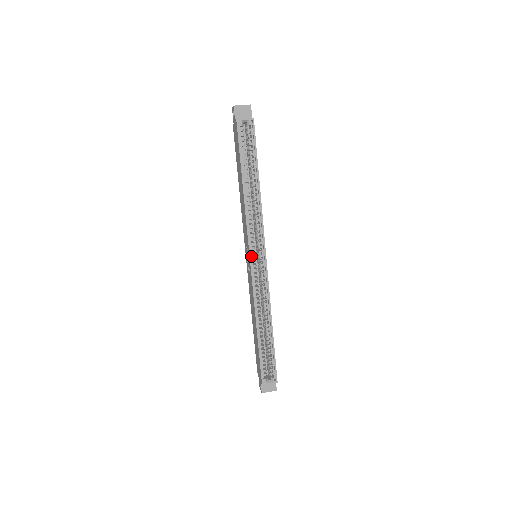
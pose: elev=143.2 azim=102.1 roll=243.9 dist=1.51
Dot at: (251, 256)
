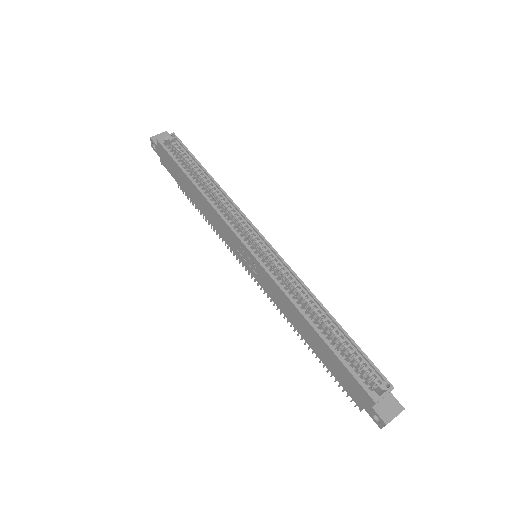
Dot at: (247, 246)
